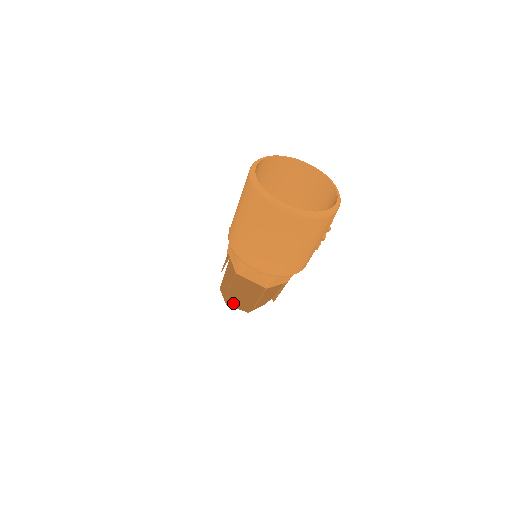
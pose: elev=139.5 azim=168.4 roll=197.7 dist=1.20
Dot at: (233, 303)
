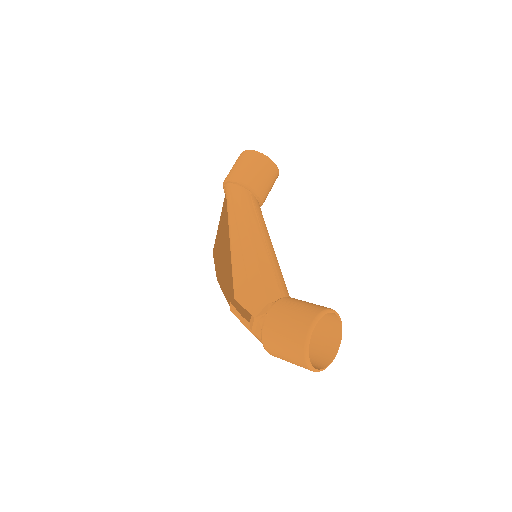
Dot at: occluded
